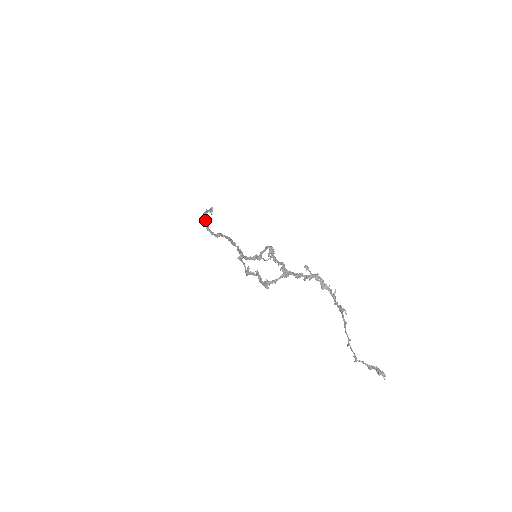
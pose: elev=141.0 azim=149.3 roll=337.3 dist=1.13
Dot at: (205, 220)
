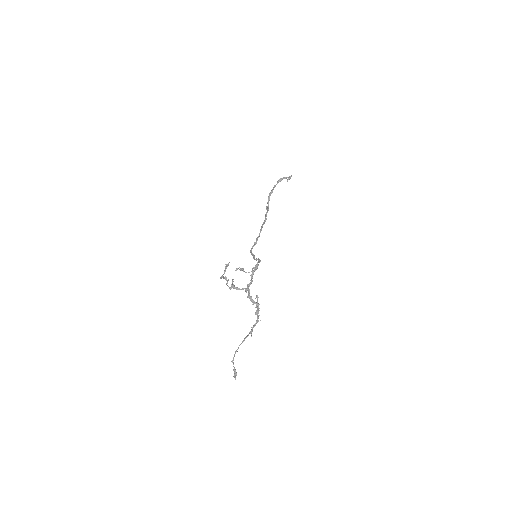
Dot at: (274, 187)
